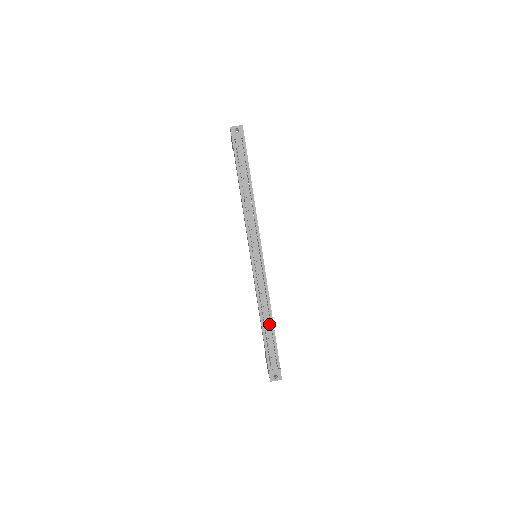
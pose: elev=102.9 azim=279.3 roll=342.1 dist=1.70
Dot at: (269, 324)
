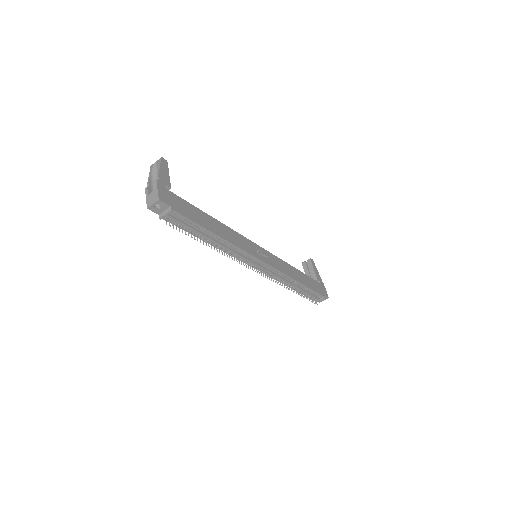
Dot at: (299, 286)
